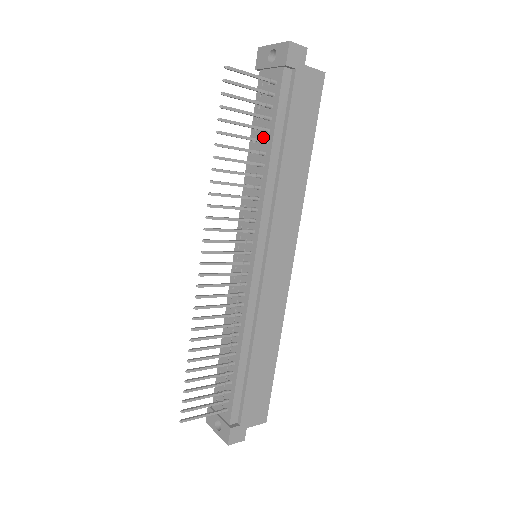
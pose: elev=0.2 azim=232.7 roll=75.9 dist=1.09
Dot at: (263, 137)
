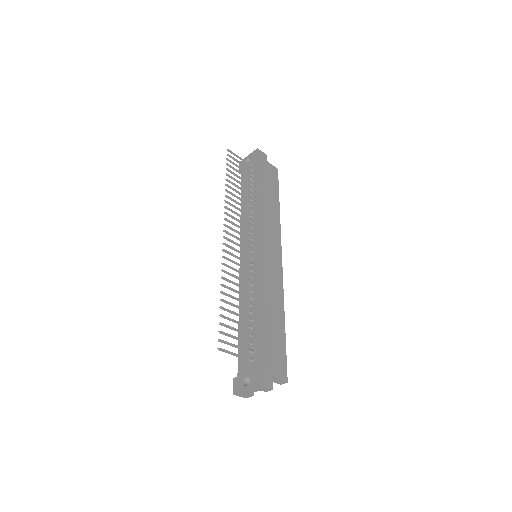
Dot at: (250, 192)
